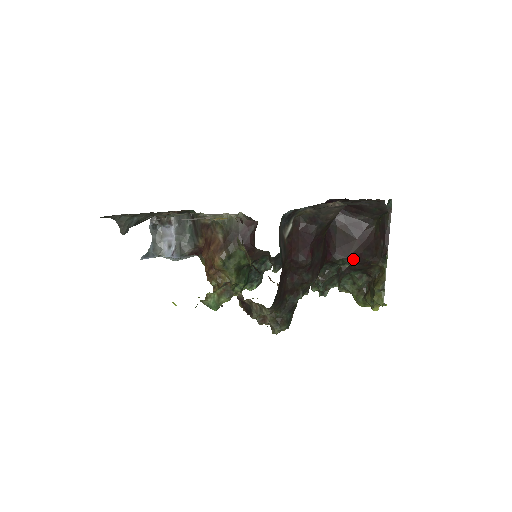
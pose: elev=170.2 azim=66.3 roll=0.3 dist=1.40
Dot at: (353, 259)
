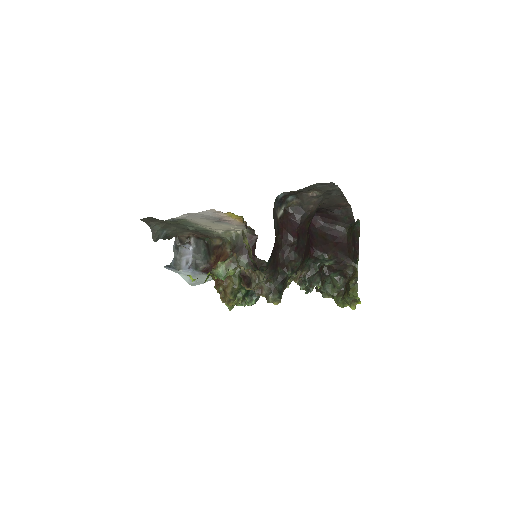
Dot at: (331, 256)
